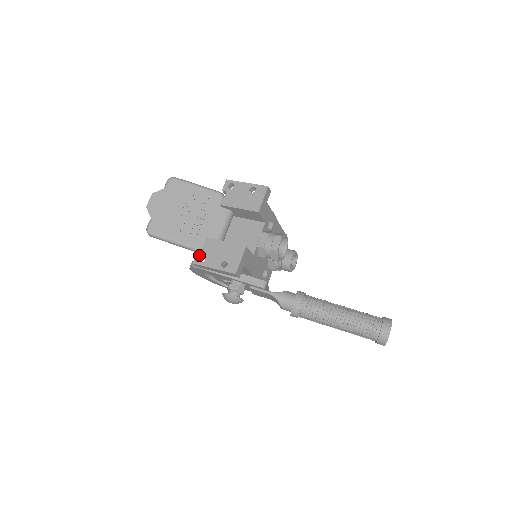
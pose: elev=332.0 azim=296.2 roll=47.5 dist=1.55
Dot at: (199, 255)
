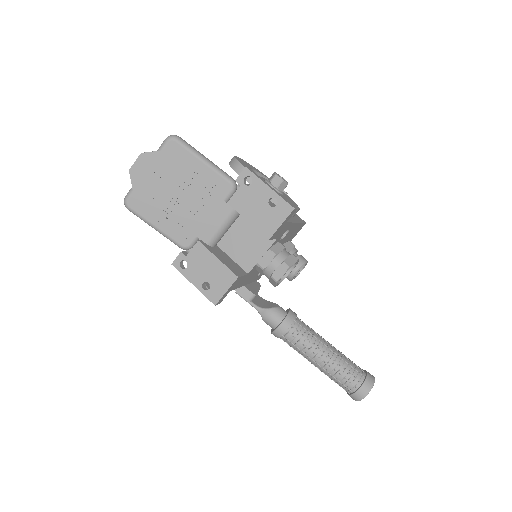
Dot at: (181, 258)
